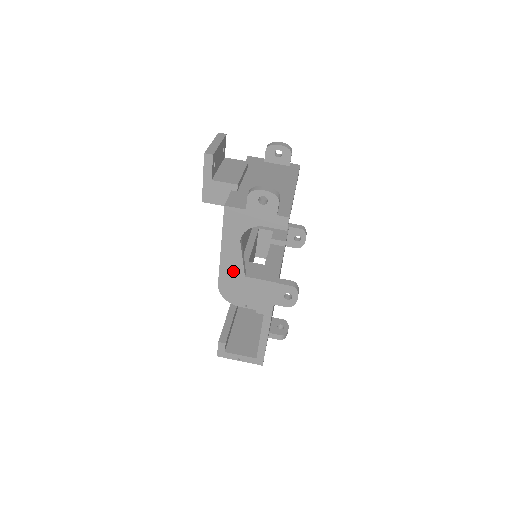
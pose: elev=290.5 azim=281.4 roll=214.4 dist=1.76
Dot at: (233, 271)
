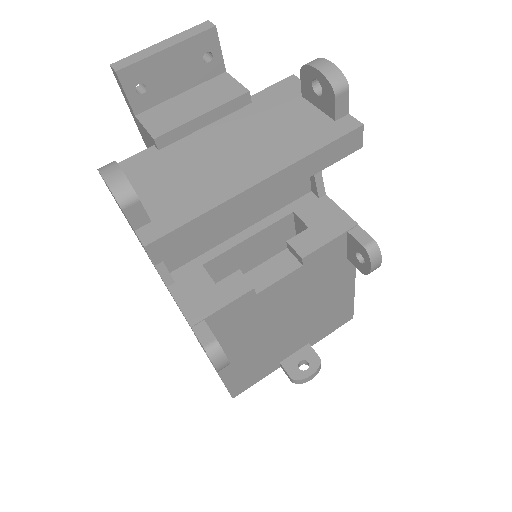
Dot at: occluded
